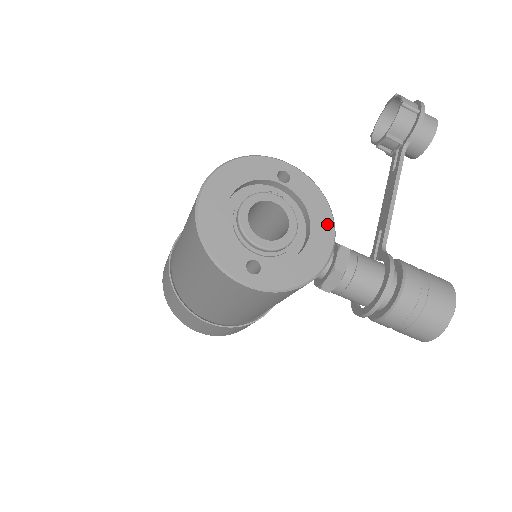
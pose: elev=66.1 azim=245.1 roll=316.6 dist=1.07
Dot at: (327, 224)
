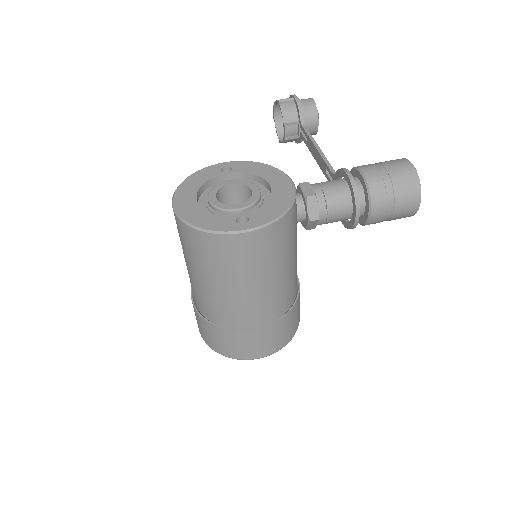
Dot at: (277, 174)
